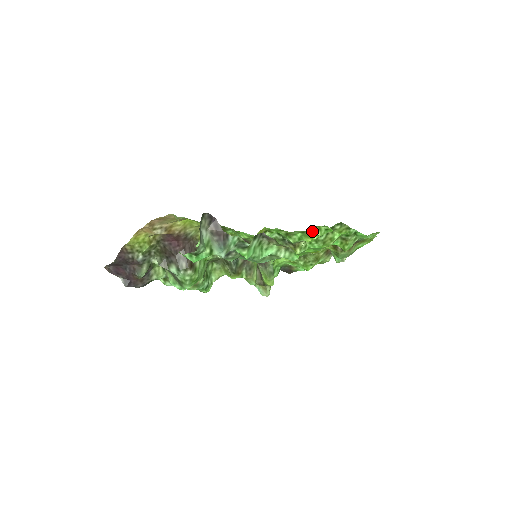
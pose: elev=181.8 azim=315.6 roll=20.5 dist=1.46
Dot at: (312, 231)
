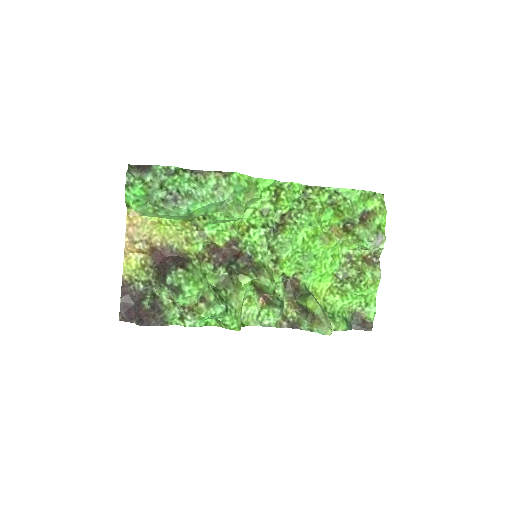
Dot at: (278, 195)
